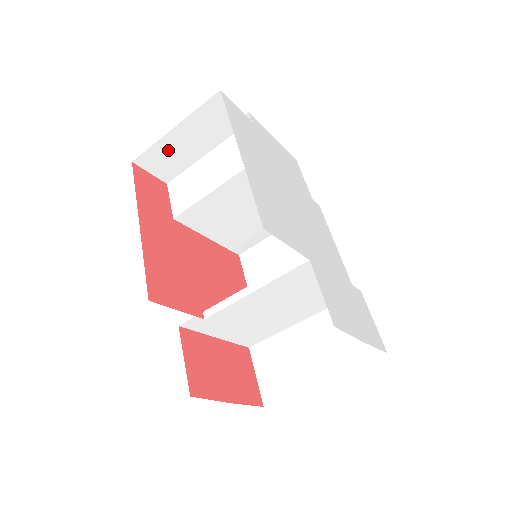
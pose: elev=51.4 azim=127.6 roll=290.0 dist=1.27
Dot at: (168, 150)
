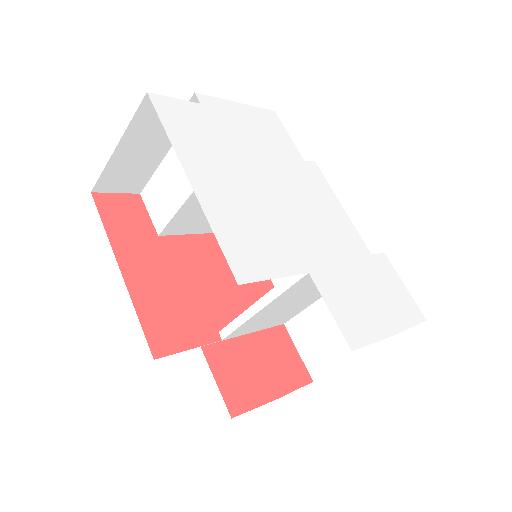
Dot at: (123, 167)
